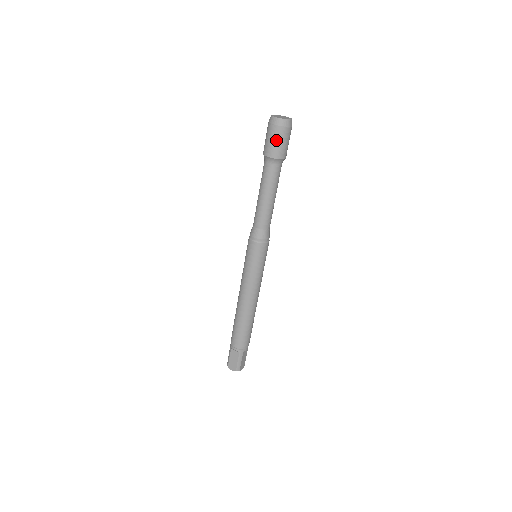
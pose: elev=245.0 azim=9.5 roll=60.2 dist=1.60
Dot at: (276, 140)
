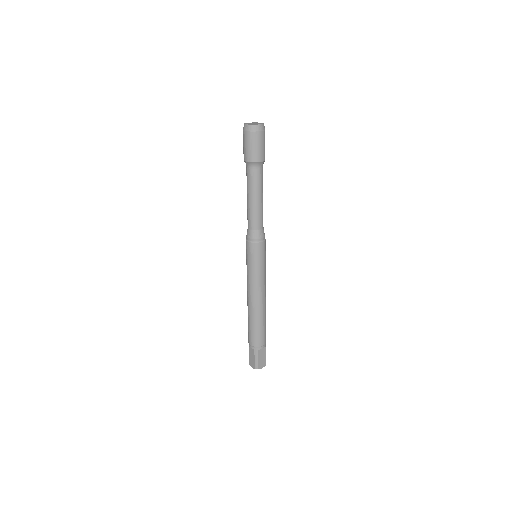
Dot at: (248, 145)
